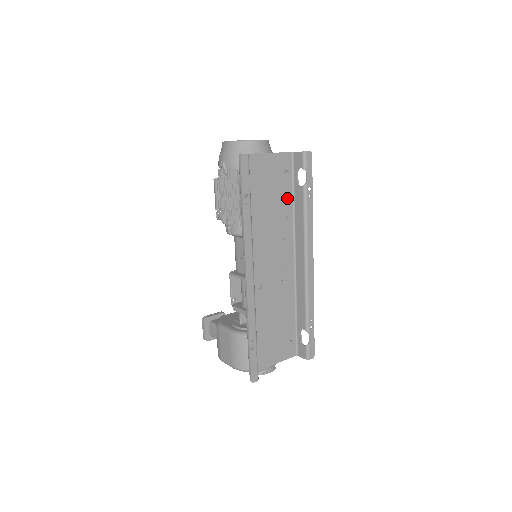
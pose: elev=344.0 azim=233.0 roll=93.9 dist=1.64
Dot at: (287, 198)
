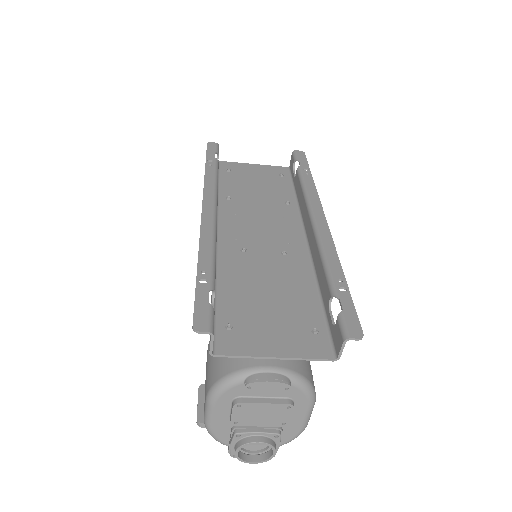
Dot at: (285, 191)
